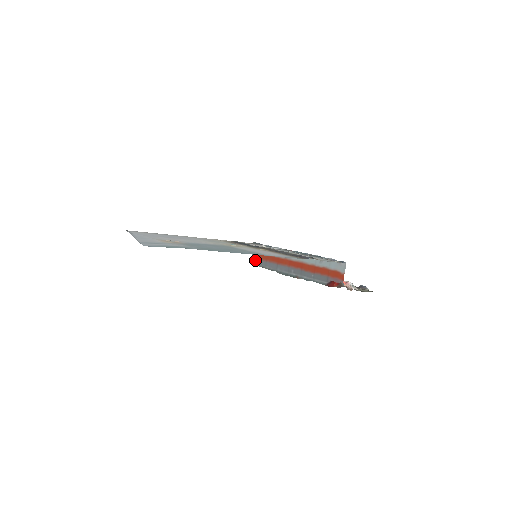
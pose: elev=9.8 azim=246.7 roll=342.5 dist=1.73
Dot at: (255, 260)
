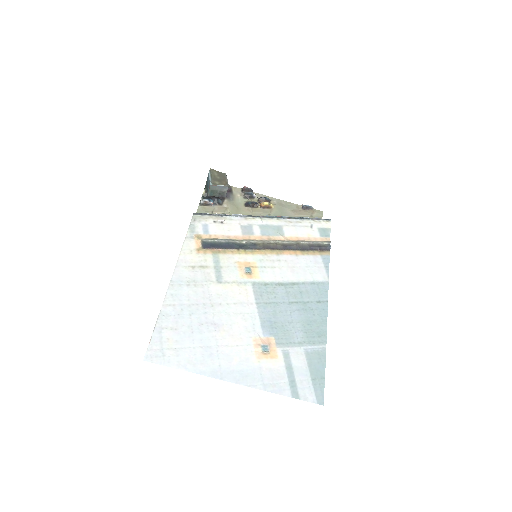
Dot at: occluded
